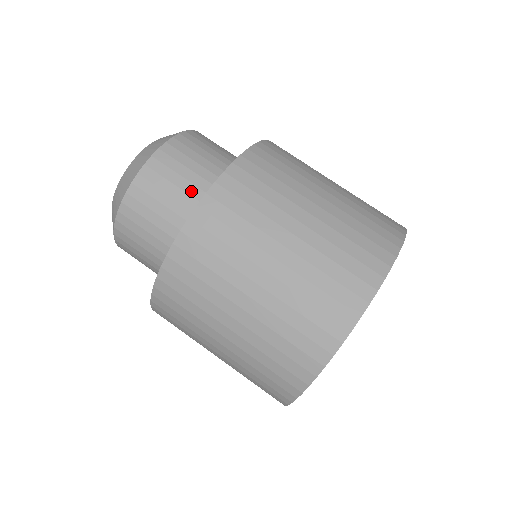
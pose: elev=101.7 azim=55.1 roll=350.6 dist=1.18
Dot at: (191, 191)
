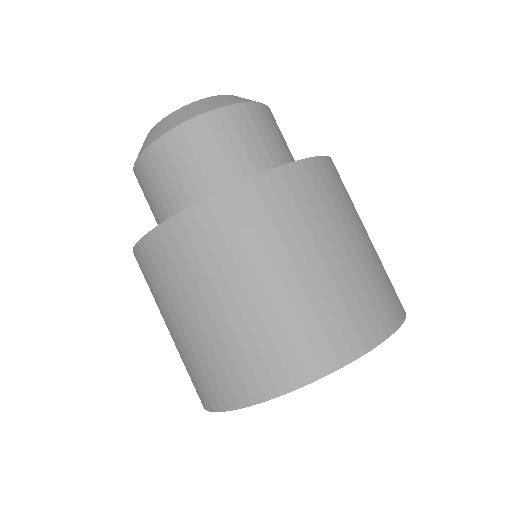
Dot at: (253, 158)
